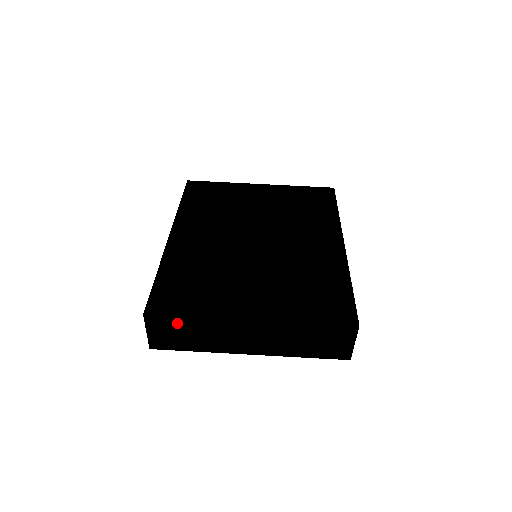
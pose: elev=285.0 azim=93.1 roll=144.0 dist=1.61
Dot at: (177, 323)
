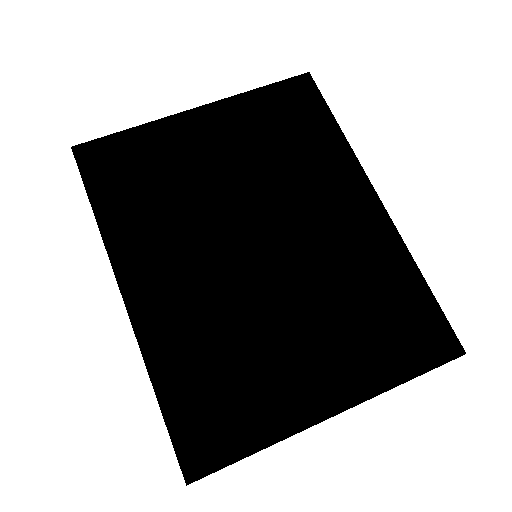
Dot at: occluded
